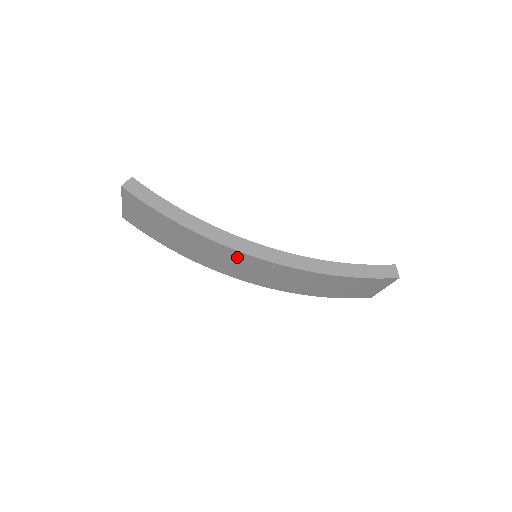
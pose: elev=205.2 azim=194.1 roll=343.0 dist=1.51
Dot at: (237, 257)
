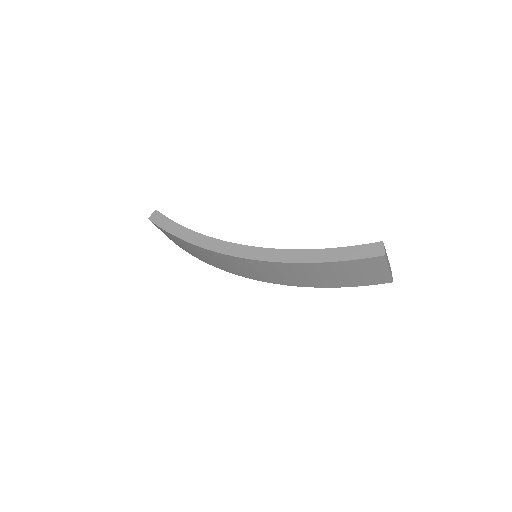
Dot at: (229, 259)
